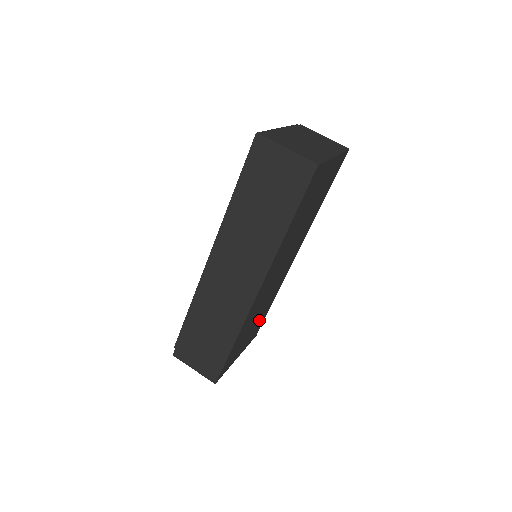
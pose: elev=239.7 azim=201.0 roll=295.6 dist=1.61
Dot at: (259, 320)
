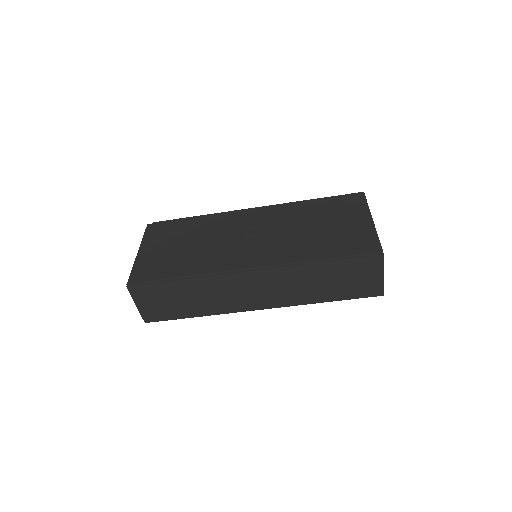
Dot at: occluded
